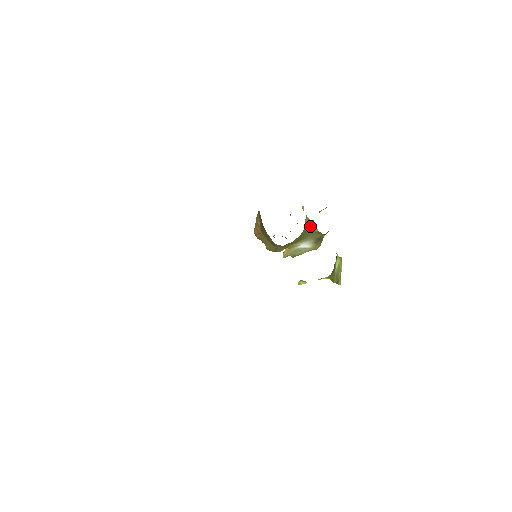
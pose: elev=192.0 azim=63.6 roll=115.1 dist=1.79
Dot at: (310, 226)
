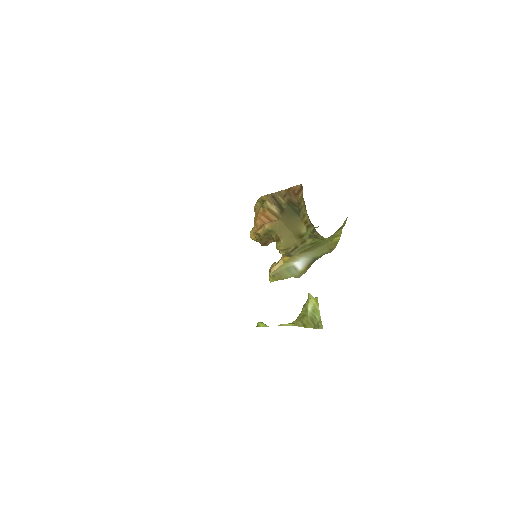
Dot at: (342, 226)
